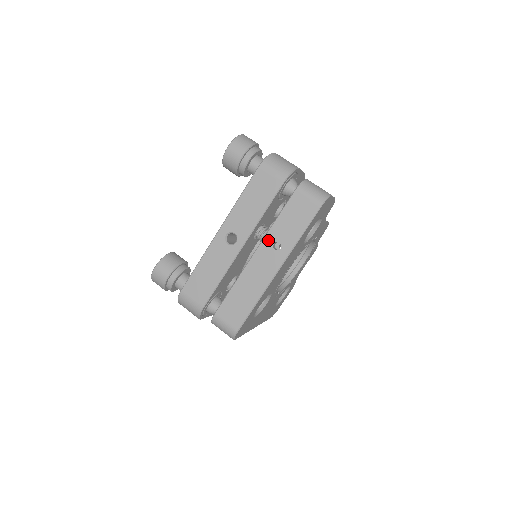
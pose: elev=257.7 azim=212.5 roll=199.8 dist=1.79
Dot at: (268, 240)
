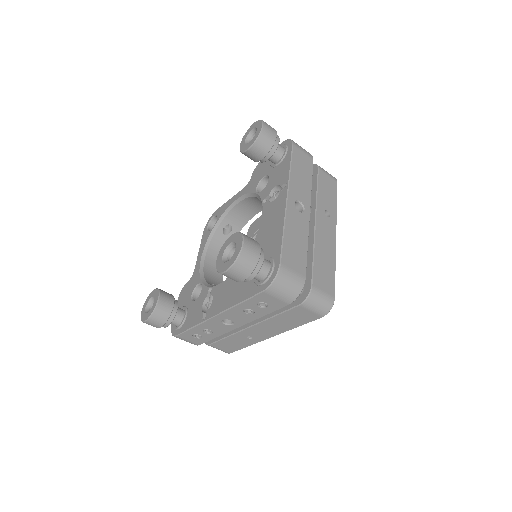
Dot at: (320, 209)
